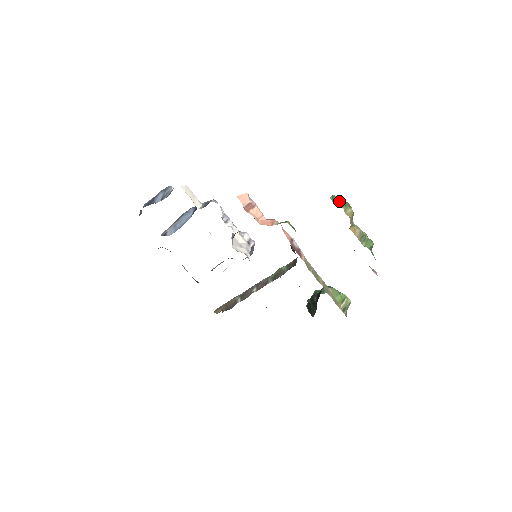
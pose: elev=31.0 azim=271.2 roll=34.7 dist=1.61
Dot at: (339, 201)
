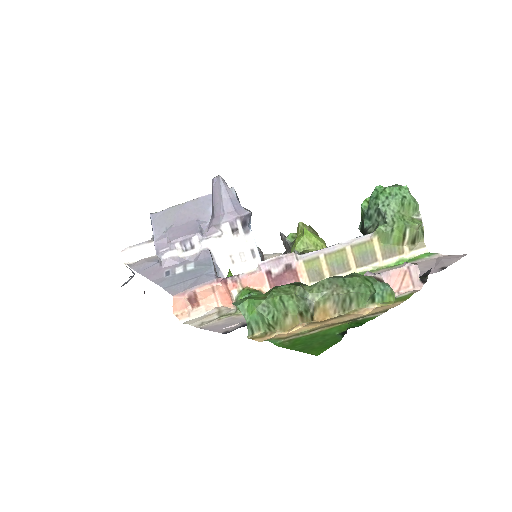
Dot at: (263, 320)
